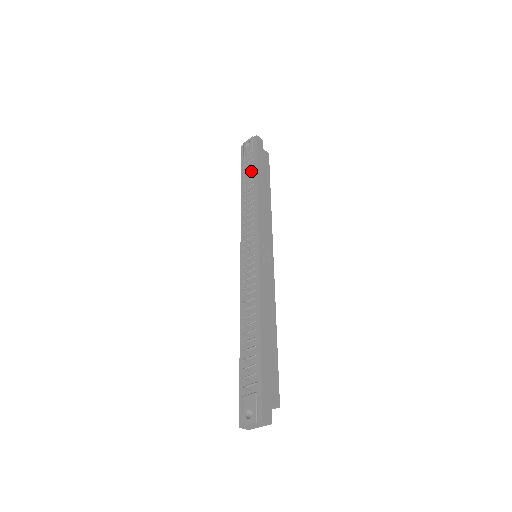
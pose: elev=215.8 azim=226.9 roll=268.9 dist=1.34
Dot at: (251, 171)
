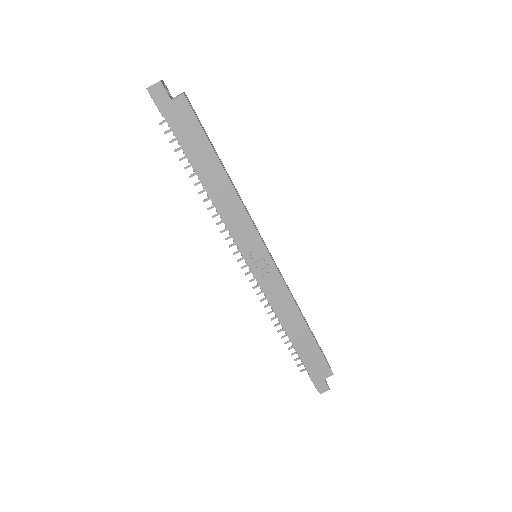
Dot at: occluded
